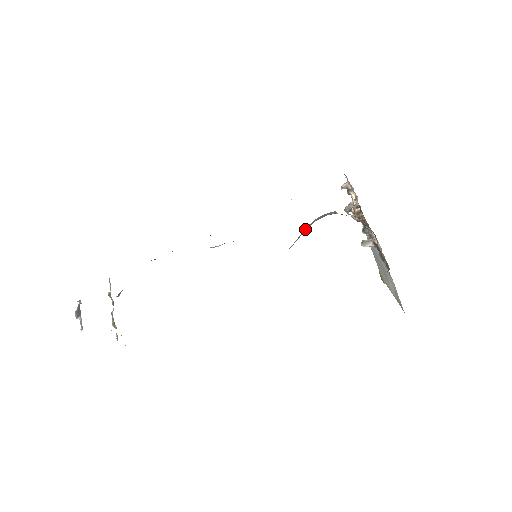
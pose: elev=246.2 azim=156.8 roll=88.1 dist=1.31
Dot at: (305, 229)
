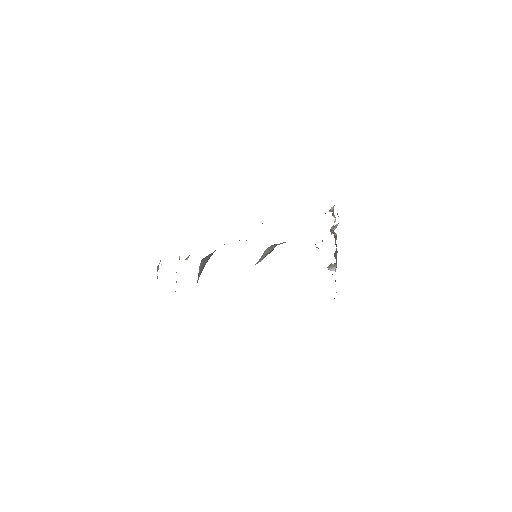
Dot at: (266, 251)
